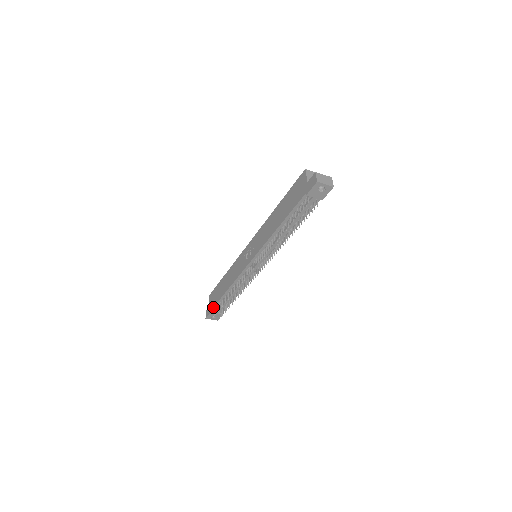
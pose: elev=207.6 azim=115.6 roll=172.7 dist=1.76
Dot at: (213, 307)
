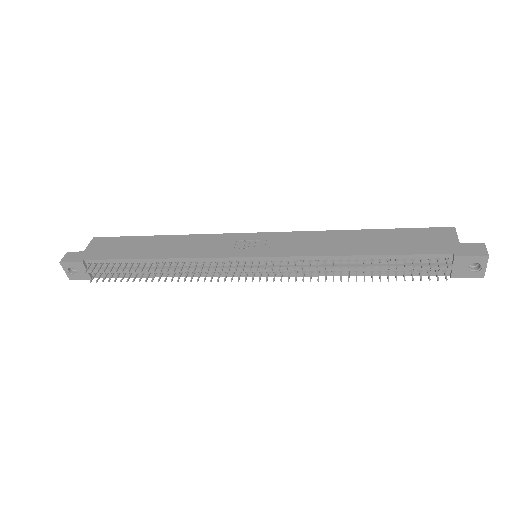
Dot at: (97, 259)
